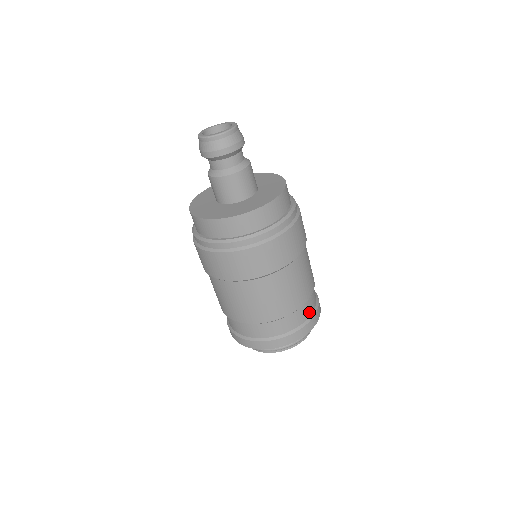
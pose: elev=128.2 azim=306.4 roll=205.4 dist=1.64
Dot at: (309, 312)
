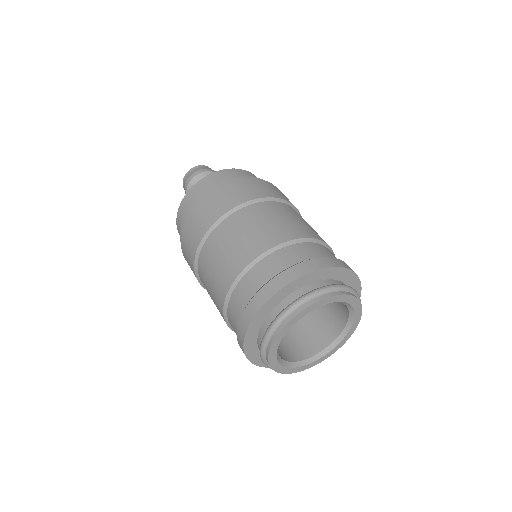
Dot at: occluded
